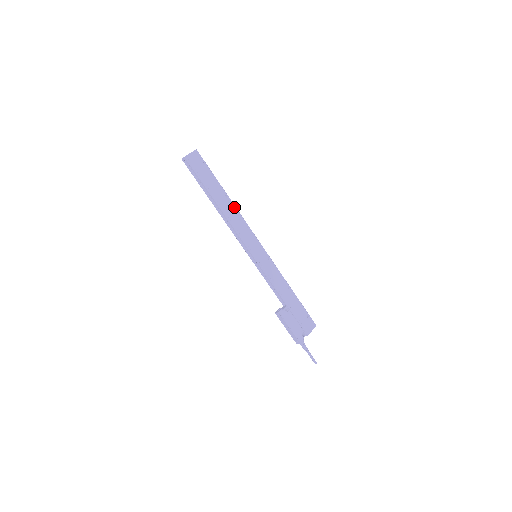
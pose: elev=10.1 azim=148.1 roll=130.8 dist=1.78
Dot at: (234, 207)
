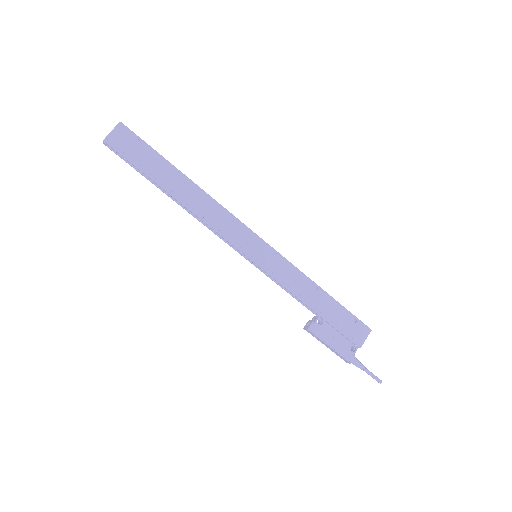
Dot at: (203, 194)
